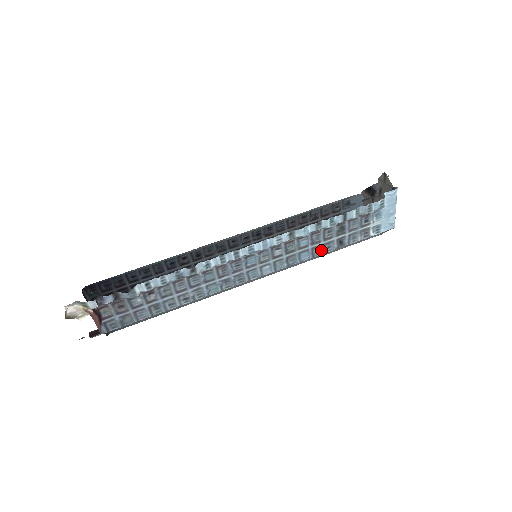
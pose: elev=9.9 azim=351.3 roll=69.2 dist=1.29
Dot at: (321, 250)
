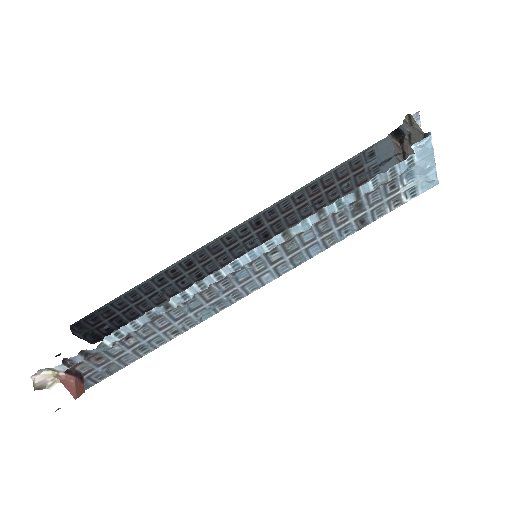
Dot at: (336, 238)
